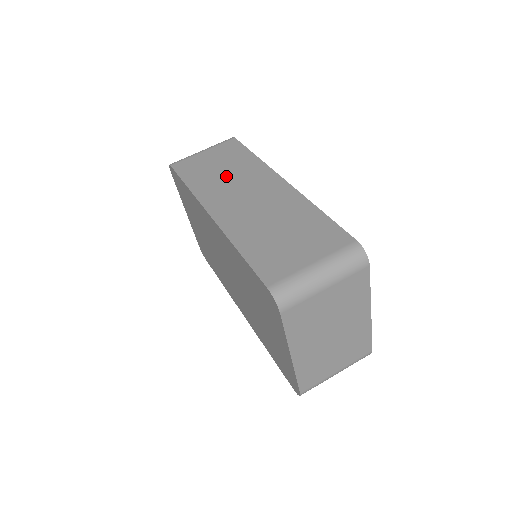
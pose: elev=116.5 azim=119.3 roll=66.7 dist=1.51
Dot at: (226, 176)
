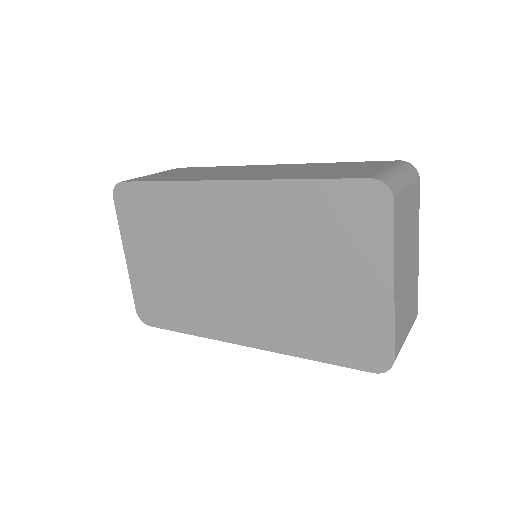
Dot at: (206, 173)
